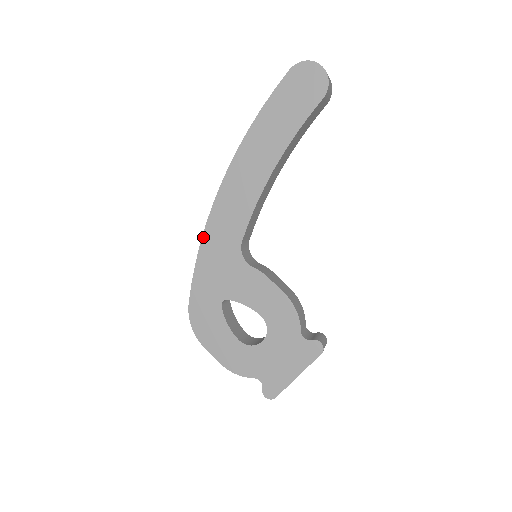
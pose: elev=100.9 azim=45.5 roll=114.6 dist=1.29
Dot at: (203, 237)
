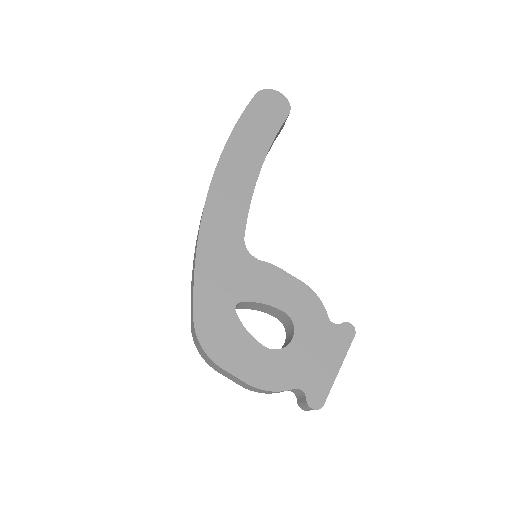
Dot at: (199, 239)
